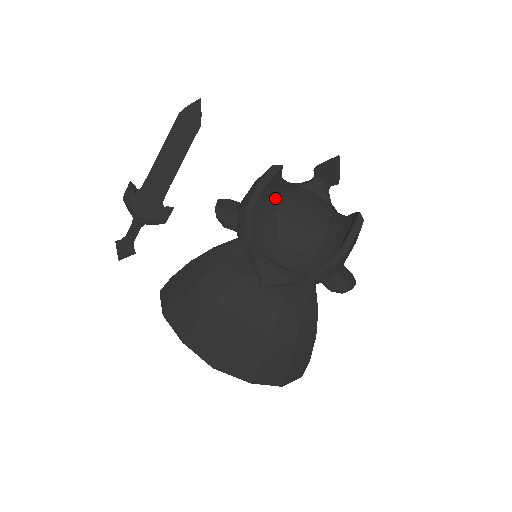
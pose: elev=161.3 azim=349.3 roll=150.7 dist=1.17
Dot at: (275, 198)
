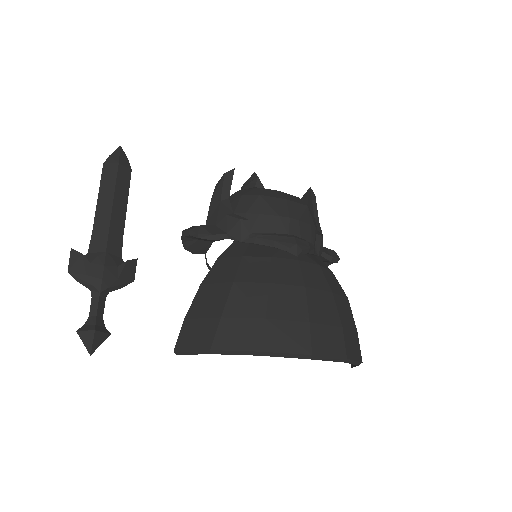
Dot at: (247, 192)
